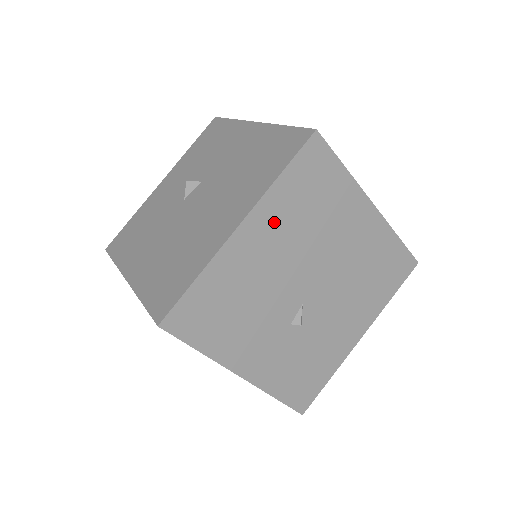
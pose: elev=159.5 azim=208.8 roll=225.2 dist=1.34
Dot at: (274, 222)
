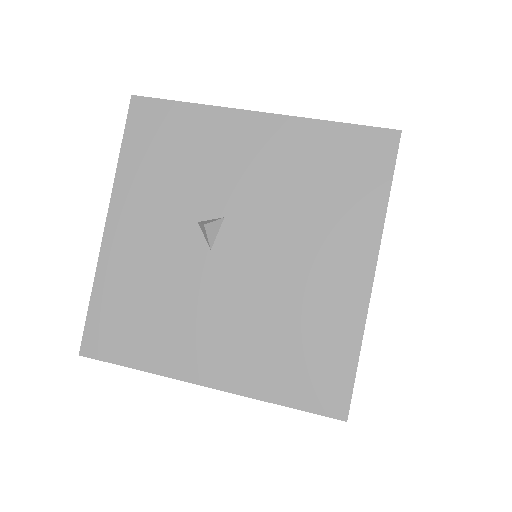
Dot at: occluded
